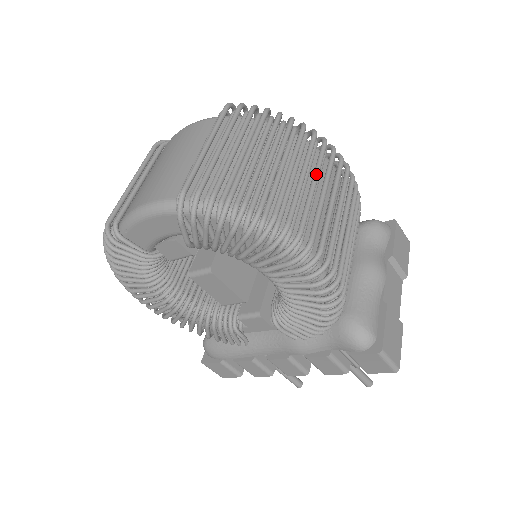
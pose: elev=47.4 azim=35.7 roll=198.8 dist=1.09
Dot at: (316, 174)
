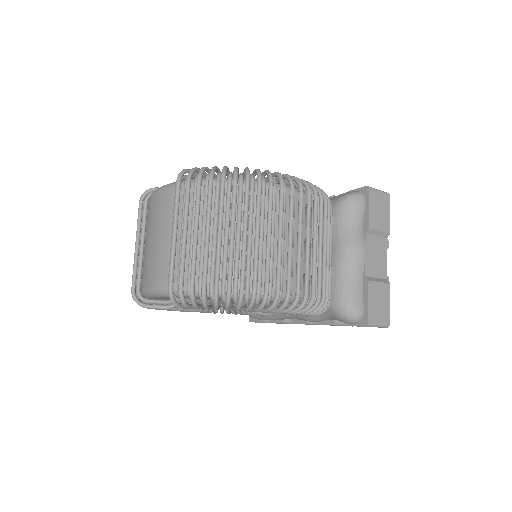
Dot at: (269, 225)
